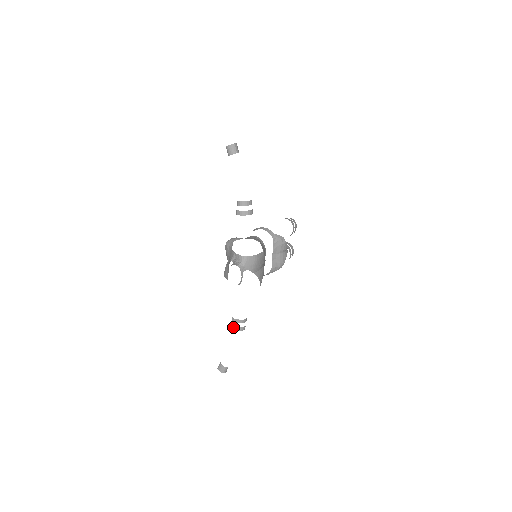
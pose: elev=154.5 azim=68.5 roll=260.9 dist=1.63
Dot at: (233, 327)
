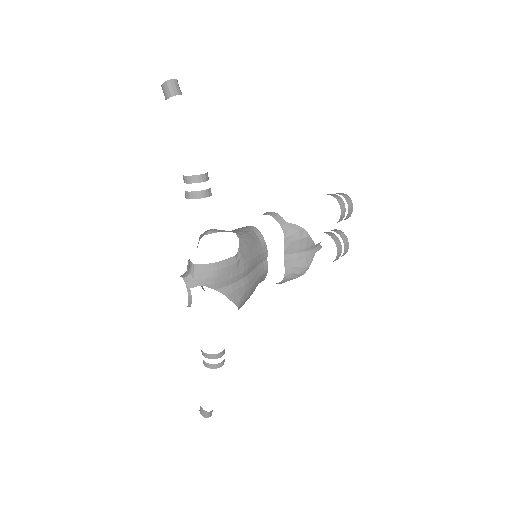
Dot at: (203, 362)
